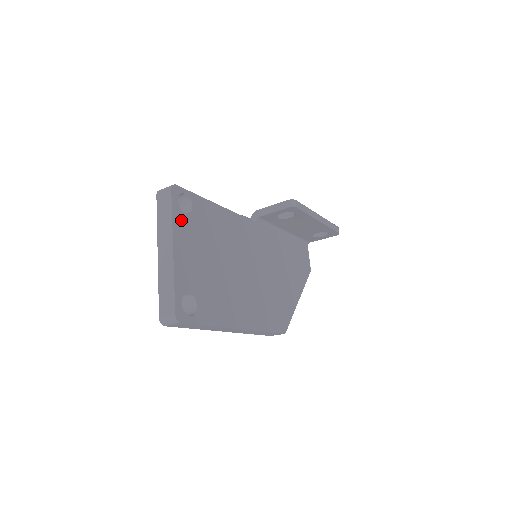
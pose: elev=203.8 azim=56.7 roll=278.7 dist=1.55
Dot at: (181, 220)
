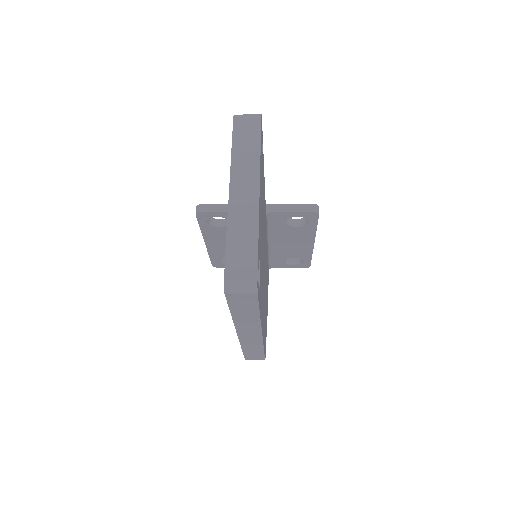
Dot at: (261, 162)
